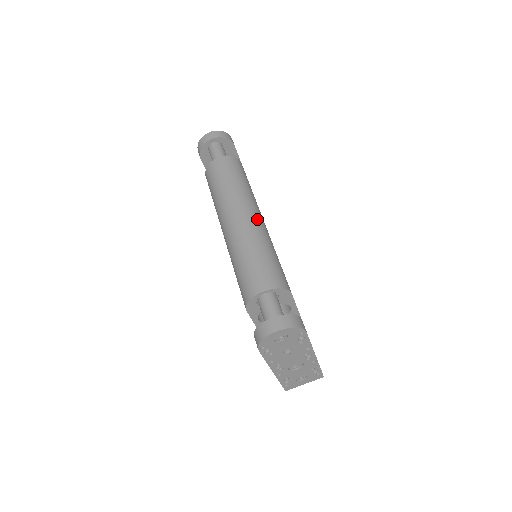
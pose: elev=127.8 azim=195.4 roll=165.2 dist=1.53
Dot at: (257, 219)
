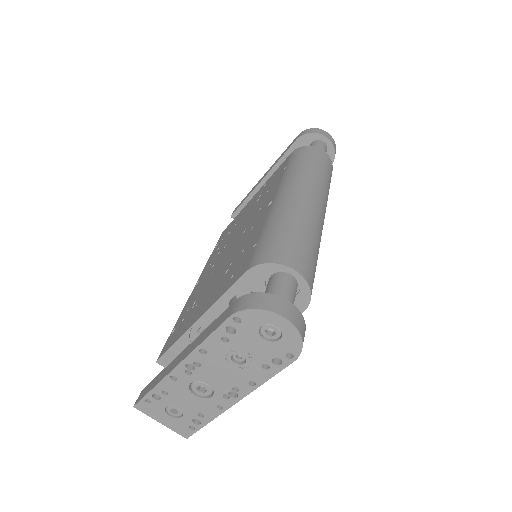
Dot at: occluded
